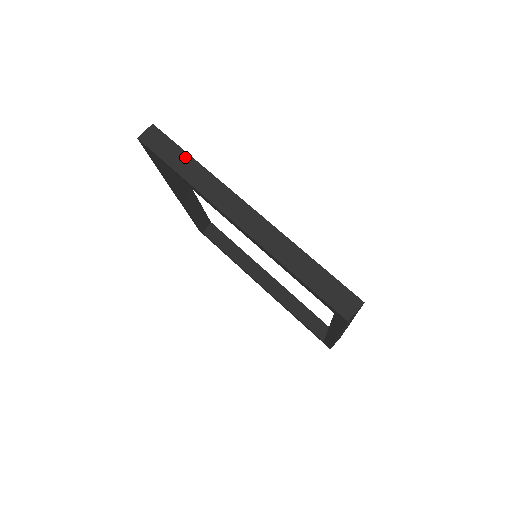
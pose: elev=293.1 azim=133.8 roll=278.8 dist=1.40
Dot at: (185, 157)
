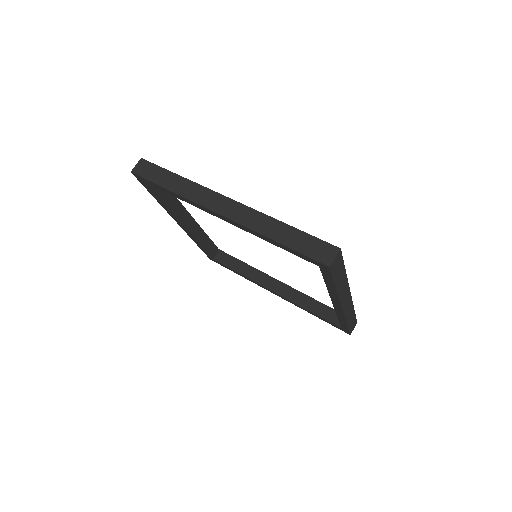
Dot at: (171, 175)
